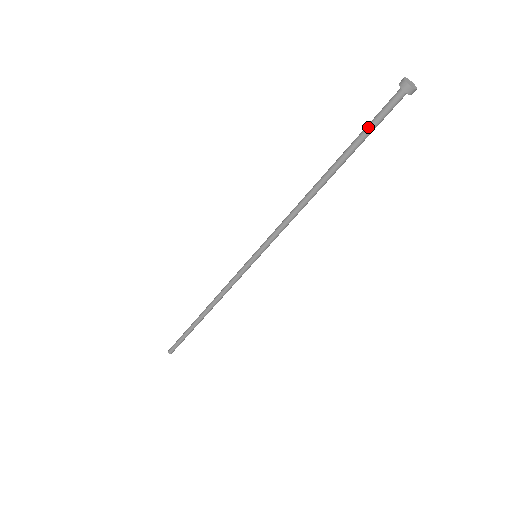
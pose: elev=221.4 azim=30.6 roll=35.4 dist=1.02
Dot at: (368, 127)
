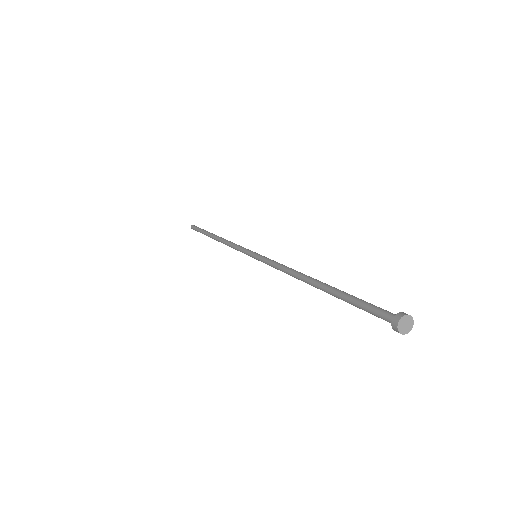
Dot at: occluded
